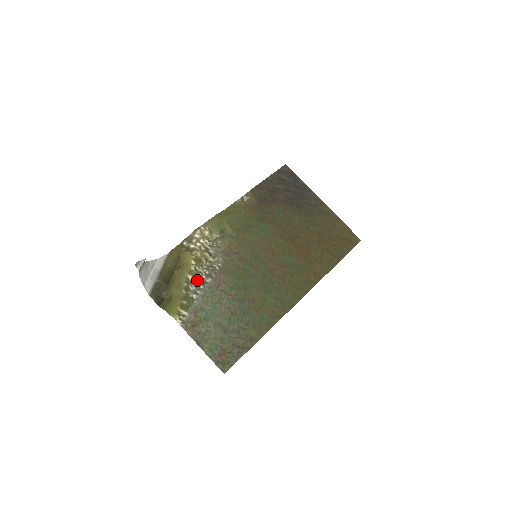
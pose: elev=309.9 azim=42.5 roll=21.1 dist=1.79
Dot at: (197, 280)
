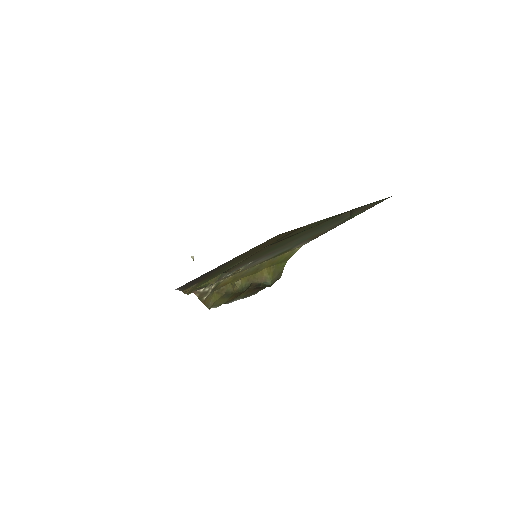
Dot at: occluded
